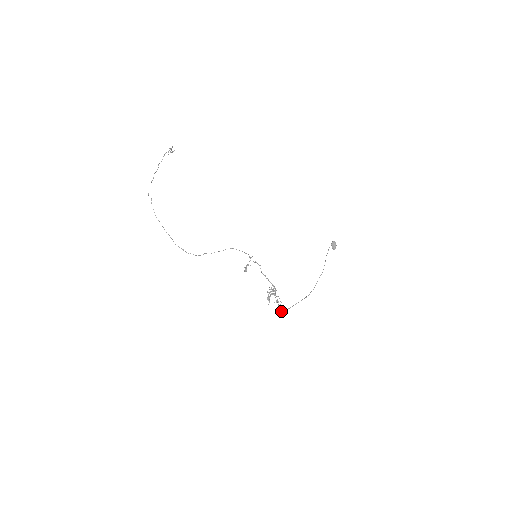
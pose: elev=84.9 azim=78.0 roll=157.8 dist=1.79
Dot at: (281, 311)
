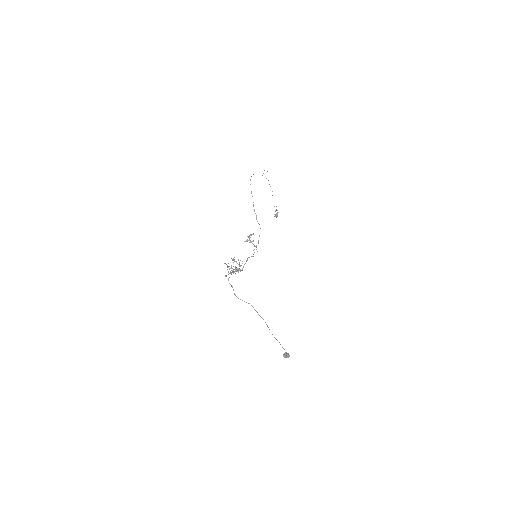
Dot at: (225, 275)
